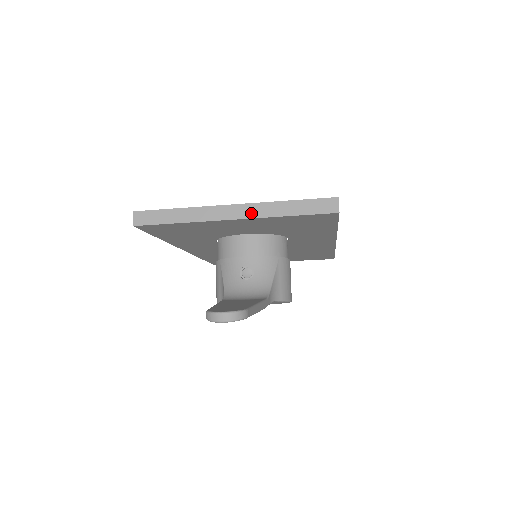
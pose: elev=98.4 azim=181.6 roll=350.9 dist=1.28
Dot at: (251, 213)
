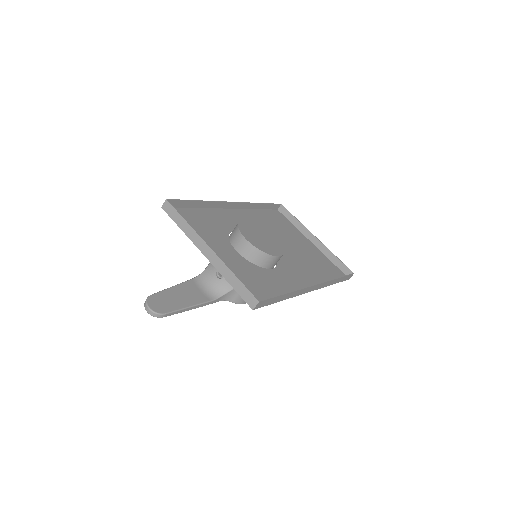
Dot at: (214, 262)
